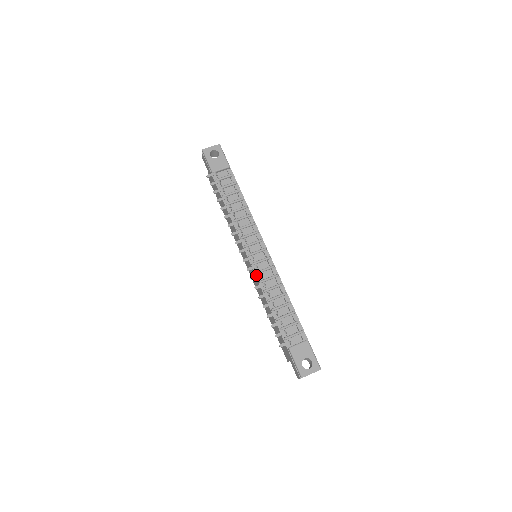
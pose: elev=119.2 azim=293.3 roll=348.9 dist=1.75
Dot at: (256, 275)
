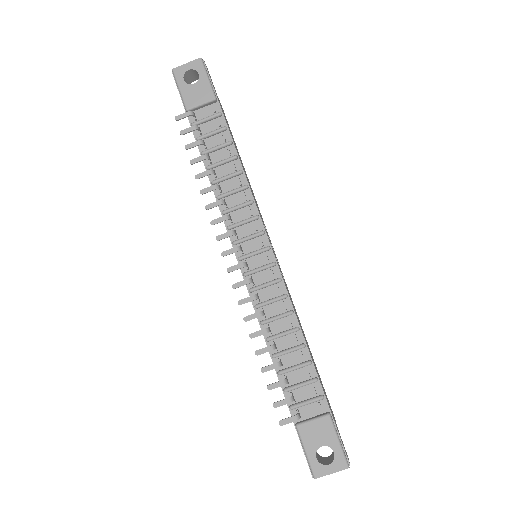
Dot at: (247, 297)
